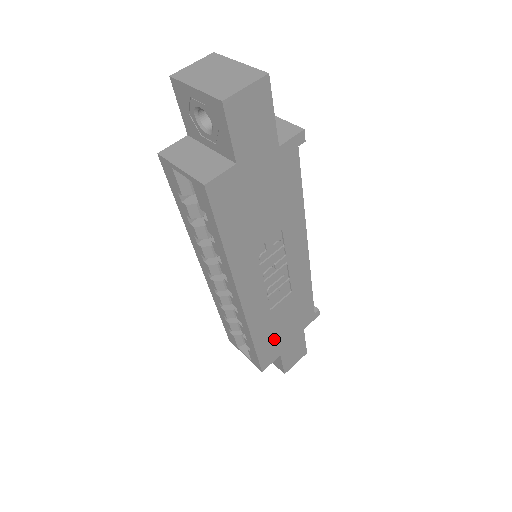
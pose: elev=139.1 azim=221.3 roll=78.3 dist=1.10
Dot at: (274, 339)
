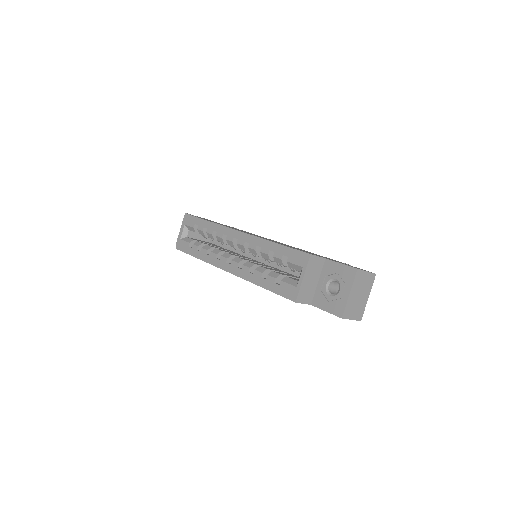
Dot at: occluded
